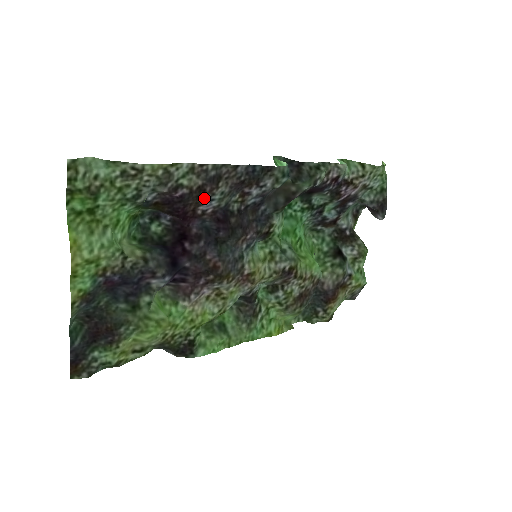
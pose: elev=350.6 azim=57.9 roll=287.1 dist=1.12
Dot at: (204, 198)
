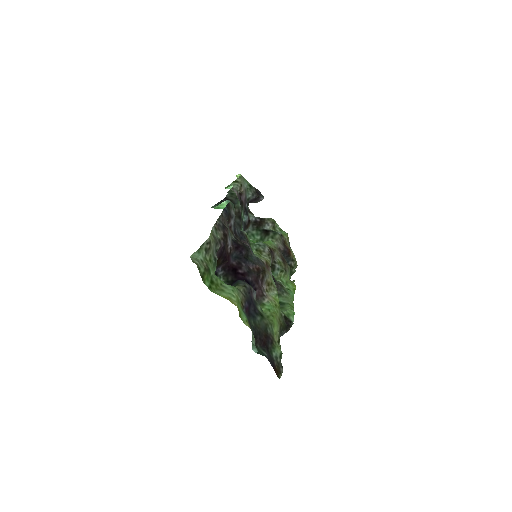
Dot at: (227, 240)
